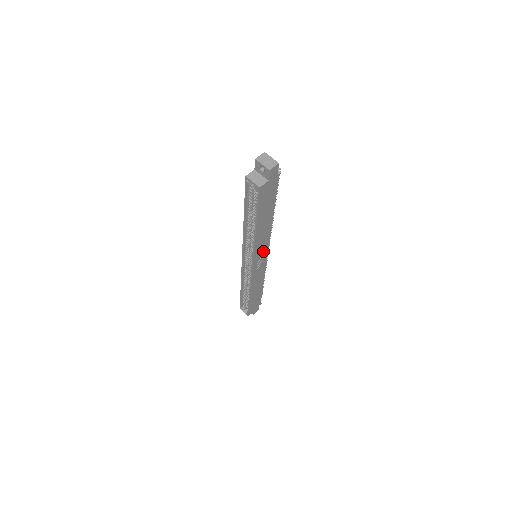
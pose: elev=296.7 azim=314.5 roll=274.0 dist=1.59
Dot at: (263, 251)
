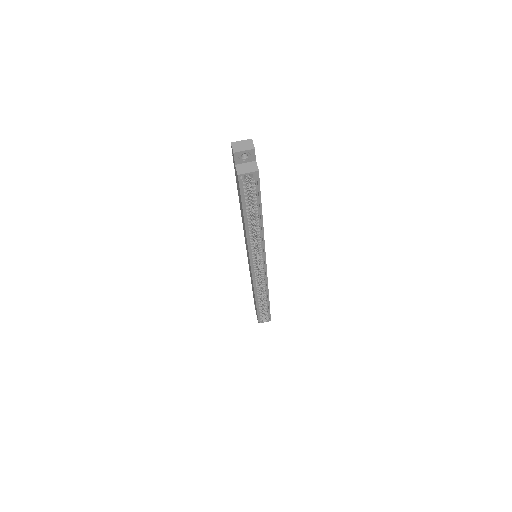
Dot at: occluded
